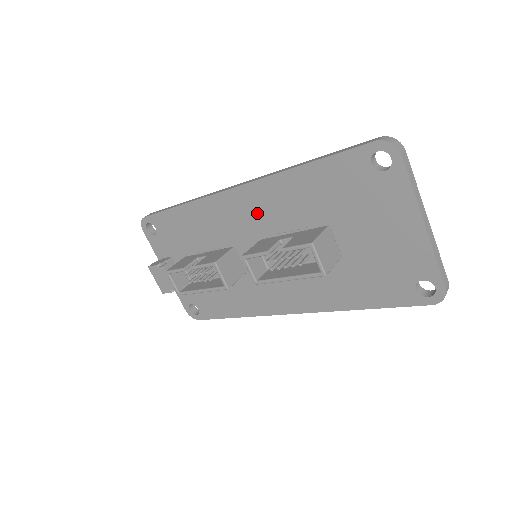
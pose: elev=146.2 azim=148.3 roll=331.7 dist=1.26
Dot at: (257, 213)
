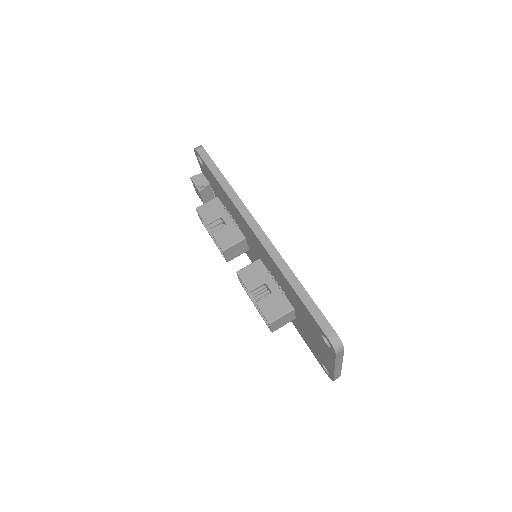
Dot at: (262, 253)
